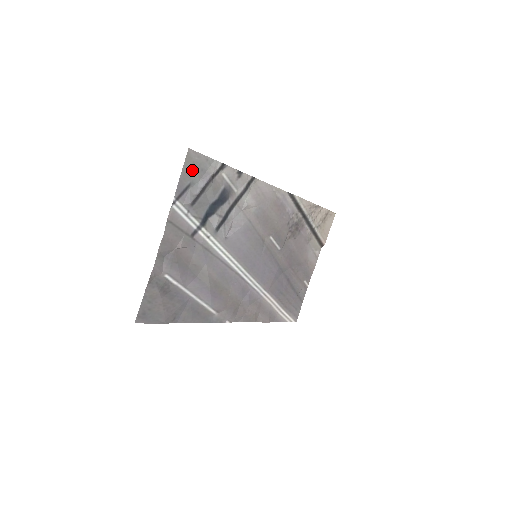
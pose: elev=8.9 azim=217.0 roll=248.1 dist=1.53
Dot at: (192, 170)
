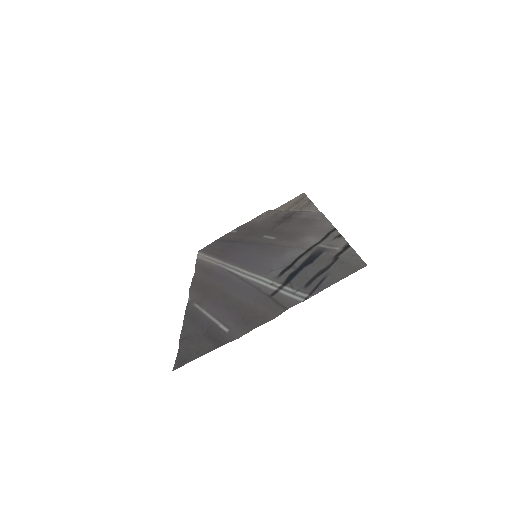
Dot at: (342, 270)
